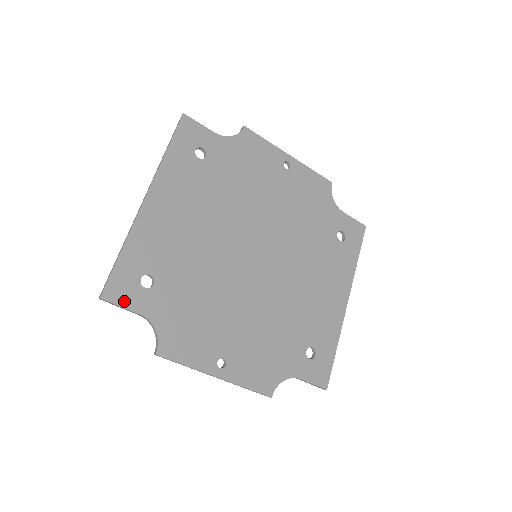
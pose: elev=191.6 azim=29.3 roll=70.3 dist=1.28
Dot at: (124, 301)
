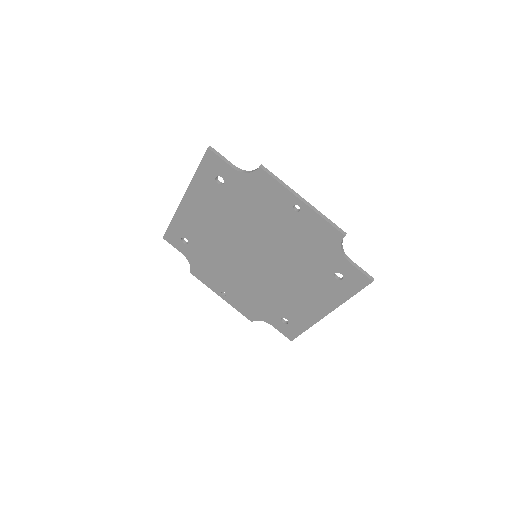
Dot at: (174, 244)
